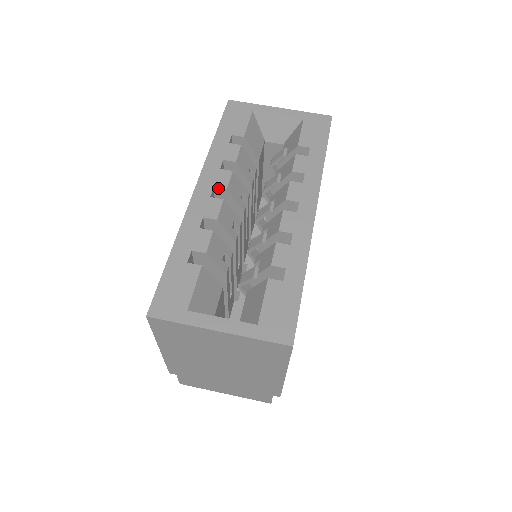
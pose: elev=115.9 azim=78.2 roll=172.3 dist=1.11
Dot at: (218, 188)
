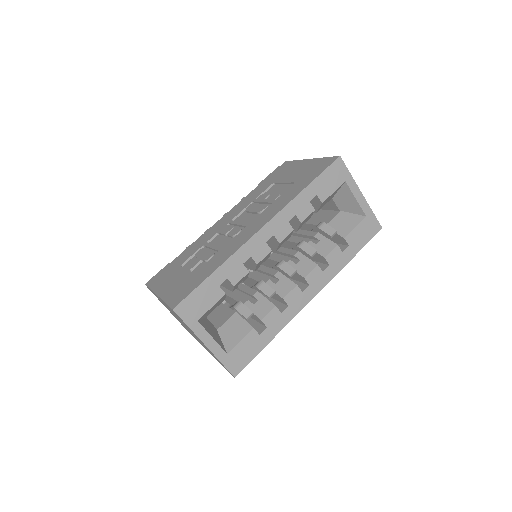
Dot at: (276, 238)
